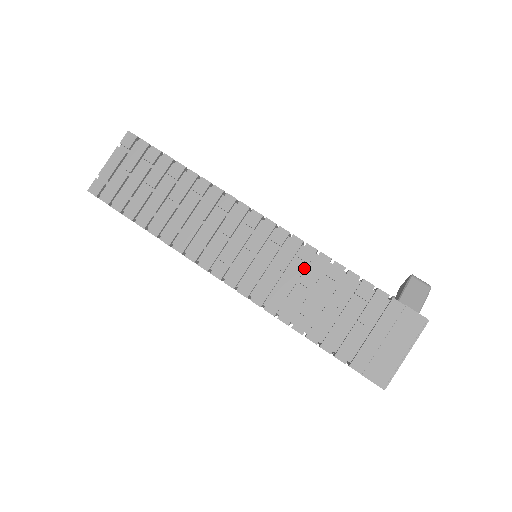
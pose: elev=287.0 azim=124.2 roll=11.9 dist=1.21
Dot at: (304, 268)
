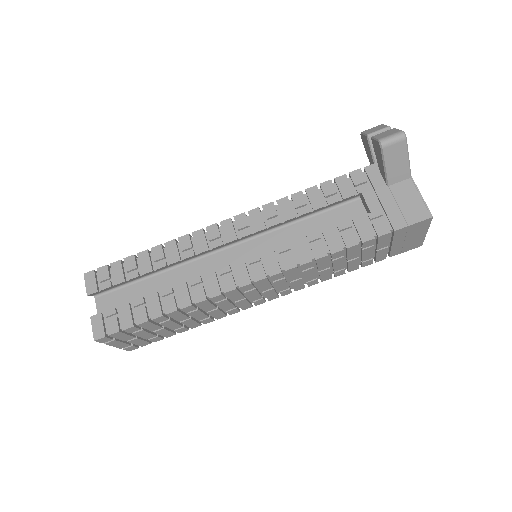
Dot at: (313, 269)
